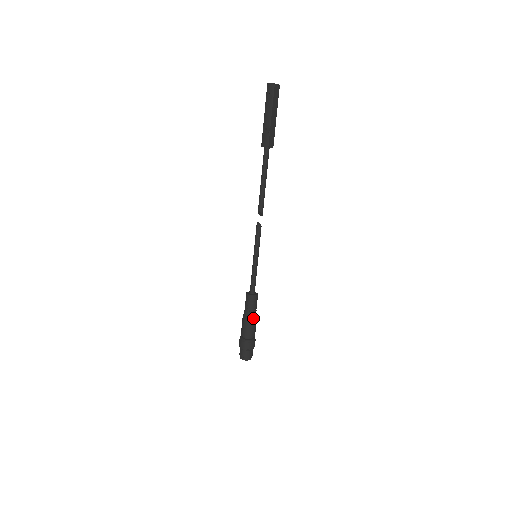
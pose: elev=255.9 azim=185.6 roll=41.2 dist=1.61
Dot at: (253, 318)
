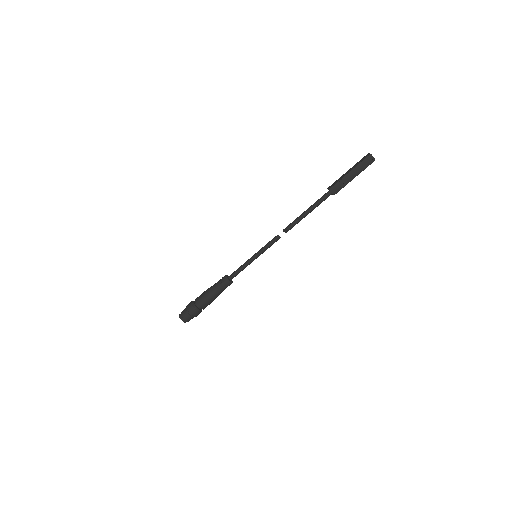
Dot at: occluded
